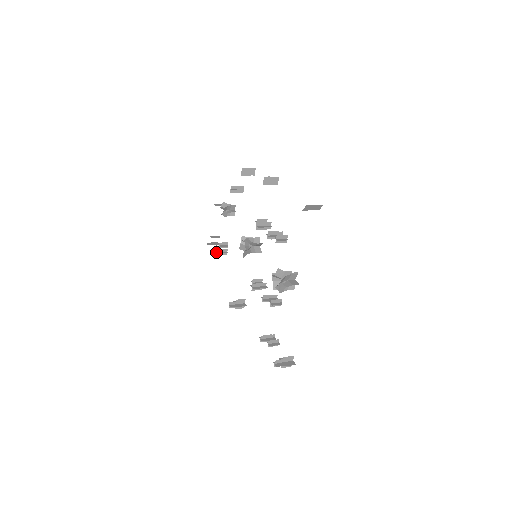
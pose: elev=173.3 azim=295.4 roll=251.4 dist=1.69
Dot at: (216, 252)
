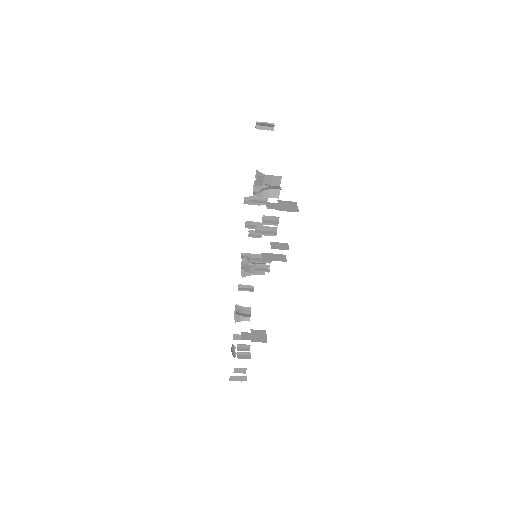
Dot at: (235, 356)
